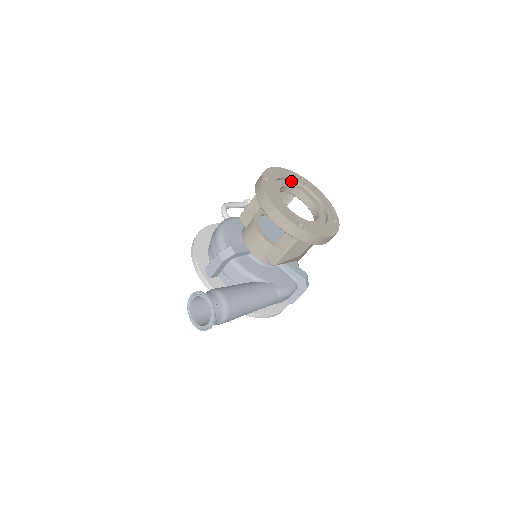
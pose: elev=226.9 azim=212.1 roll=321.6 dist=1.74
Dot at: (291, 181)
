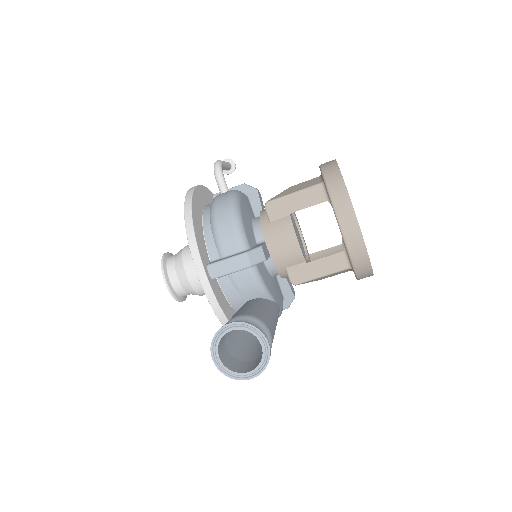
Dot at: occluded
